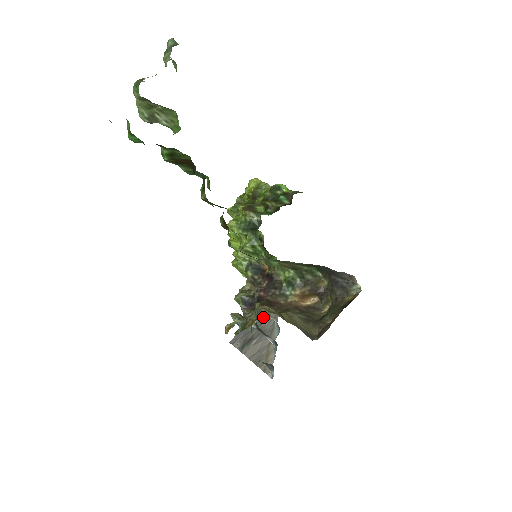
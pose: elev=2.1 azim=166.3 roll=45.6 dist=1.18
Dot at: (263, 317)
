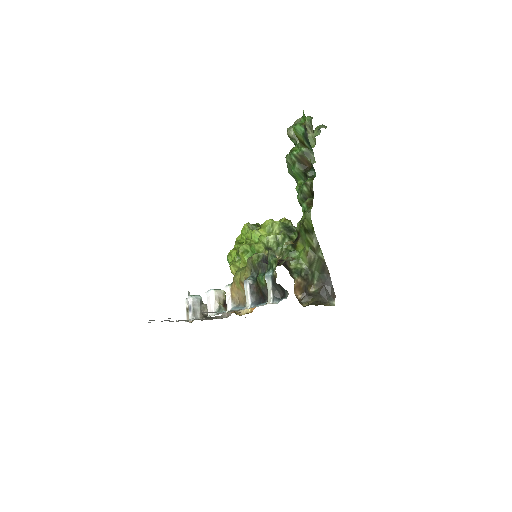
Dot at: occluded
